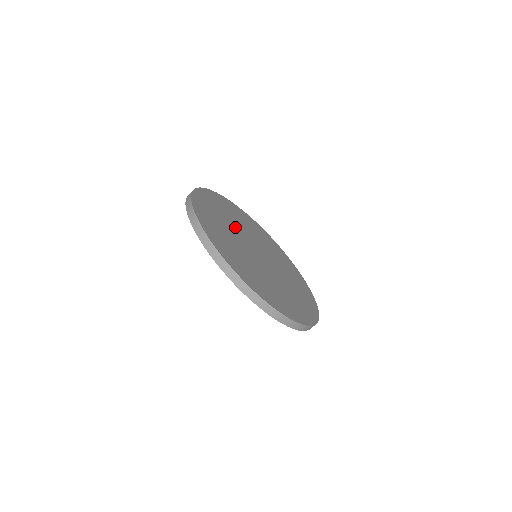
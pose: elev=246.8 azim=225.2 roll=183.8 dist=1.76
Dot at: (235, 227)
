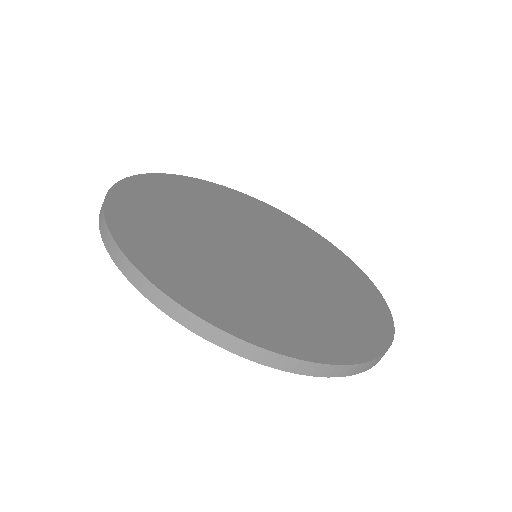
Dot at: (205, 222)
